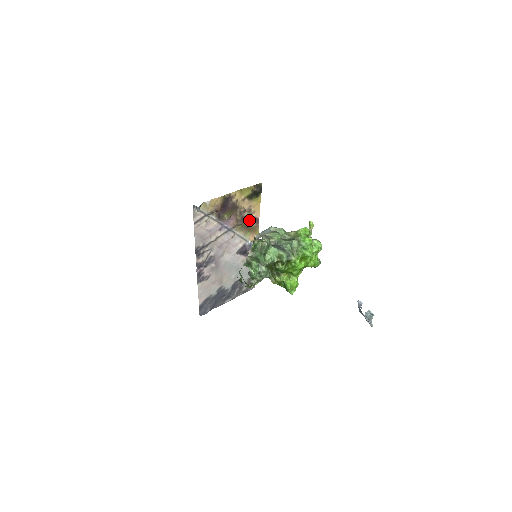
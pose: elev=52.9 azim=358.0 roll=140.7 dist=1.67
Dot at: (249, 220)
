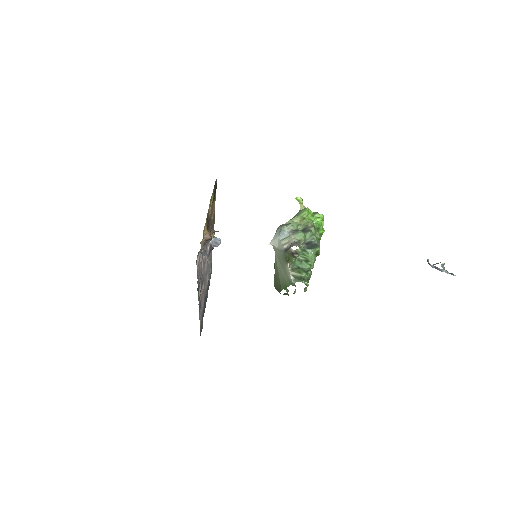
Dot at: (212, 221)
